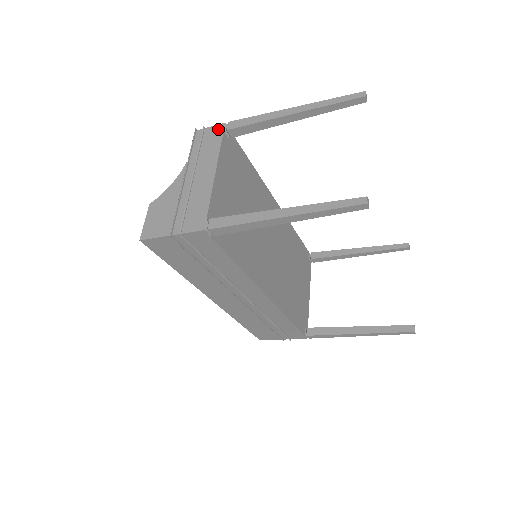
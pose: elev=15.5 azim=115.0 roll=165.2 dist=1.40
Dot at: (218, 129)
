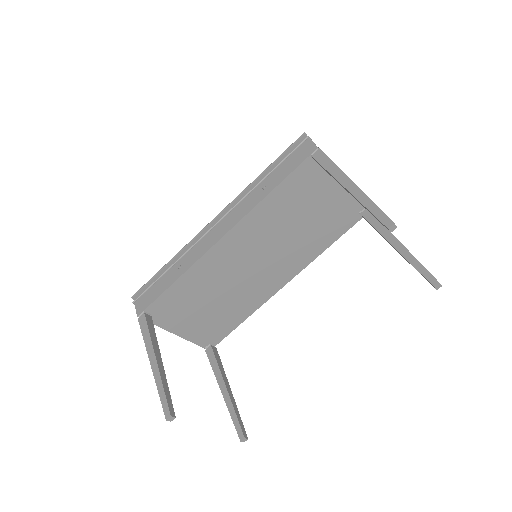
Dot at: occluded
